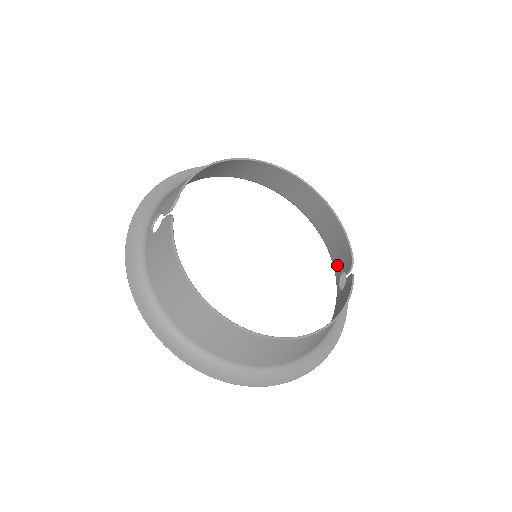
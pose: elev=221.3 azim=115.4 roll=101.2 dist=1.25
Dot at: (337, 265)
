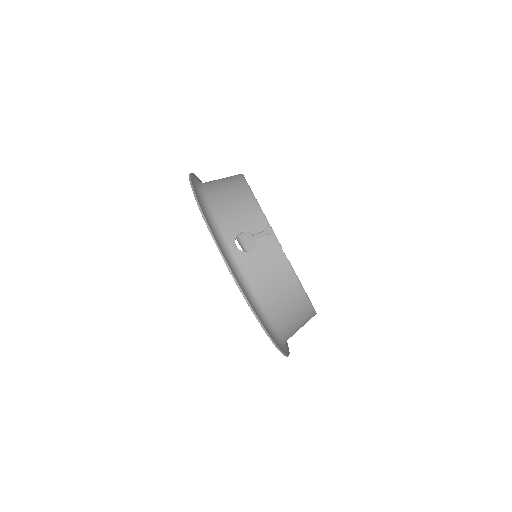
Dot at: occluded
